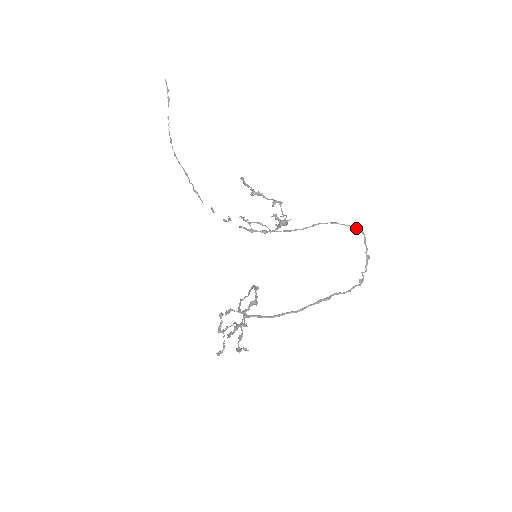
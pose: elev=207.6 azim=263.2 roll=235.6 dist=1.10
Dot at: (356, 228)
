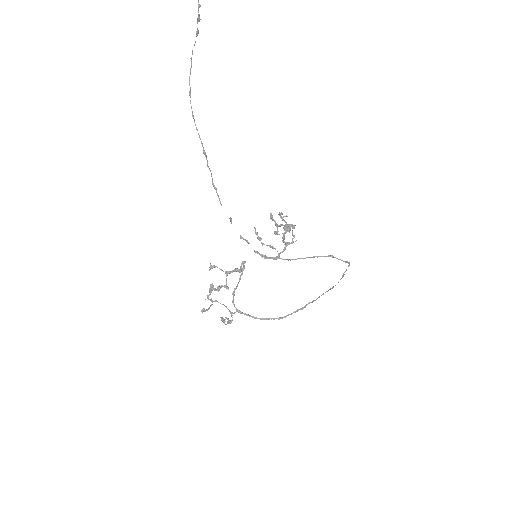
Dot at: (346, 261)
